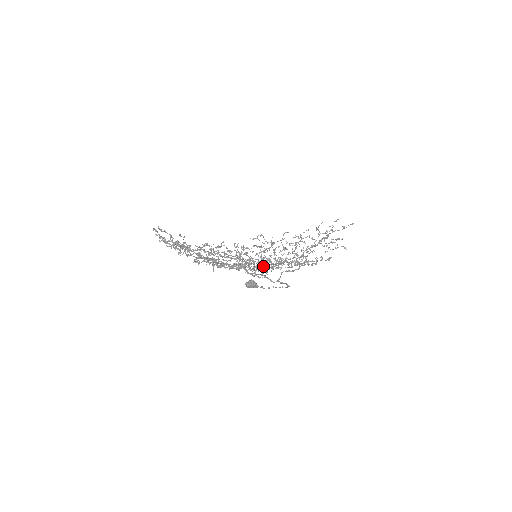
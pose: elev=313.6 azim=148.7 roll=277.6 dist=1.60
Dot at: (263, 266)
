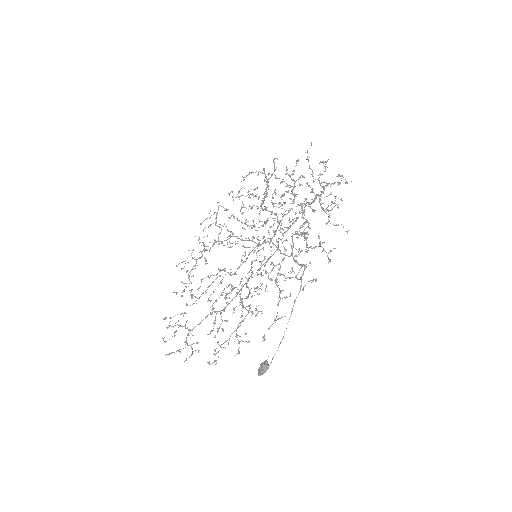
Dot at: (268, 273)
